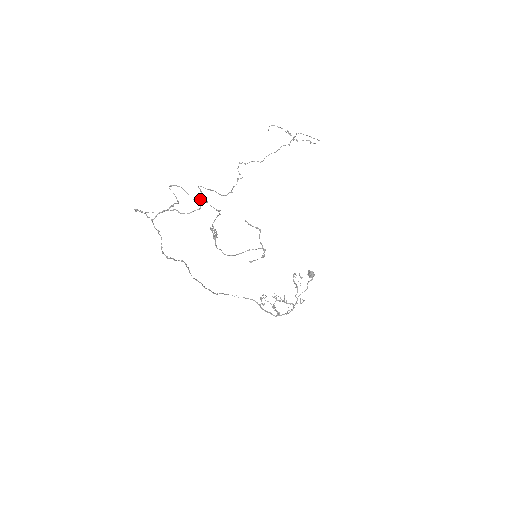
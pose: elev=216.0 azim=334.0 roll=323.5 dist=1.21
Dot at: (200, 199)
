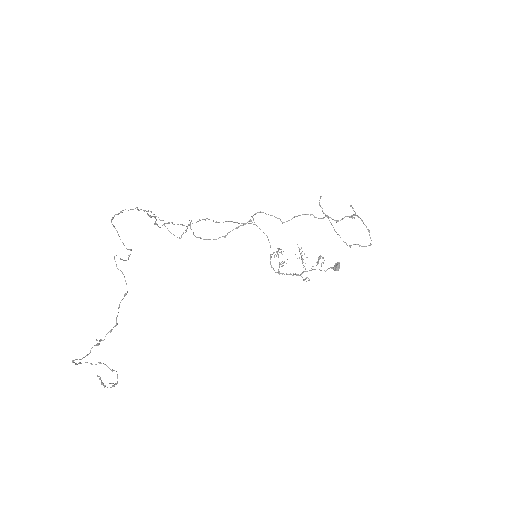
Dot at: (183, 233)
